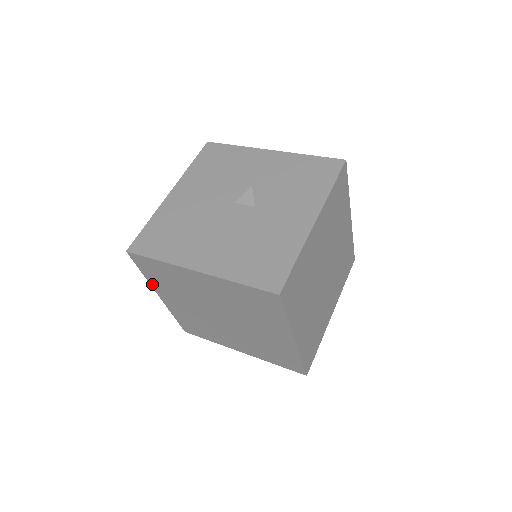
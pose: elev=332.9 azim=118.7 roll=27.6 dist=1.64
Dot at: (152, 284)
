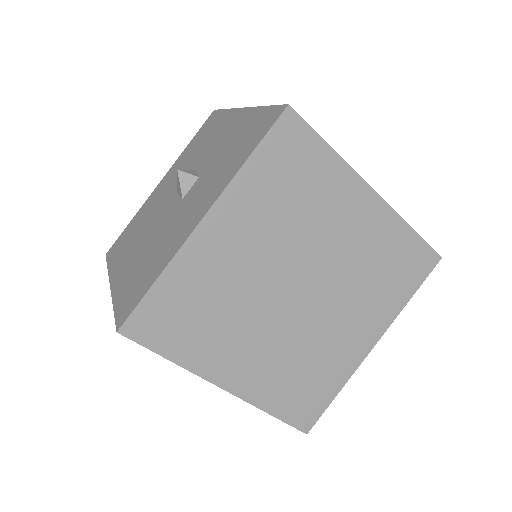
Dot at: occluded
